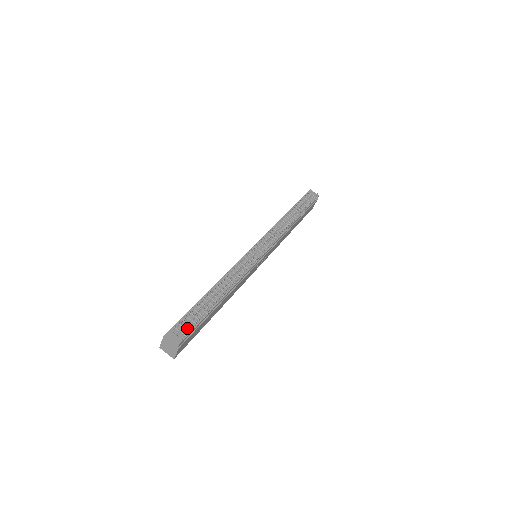
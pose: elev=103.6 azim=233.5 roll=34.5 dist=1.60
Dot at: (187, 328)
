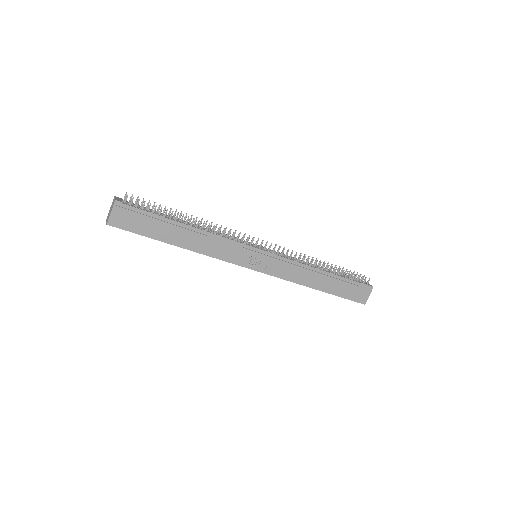
Dot at: (135, 206)
